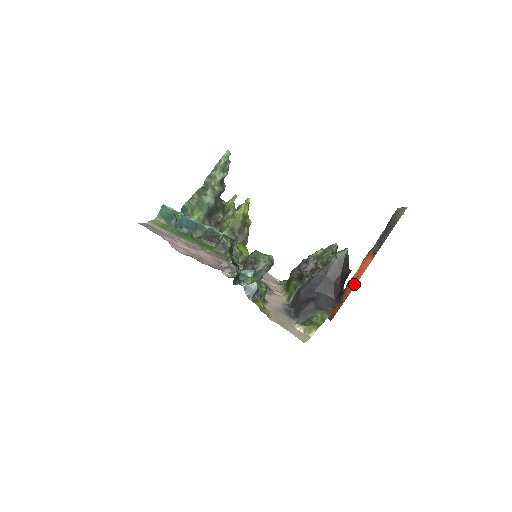
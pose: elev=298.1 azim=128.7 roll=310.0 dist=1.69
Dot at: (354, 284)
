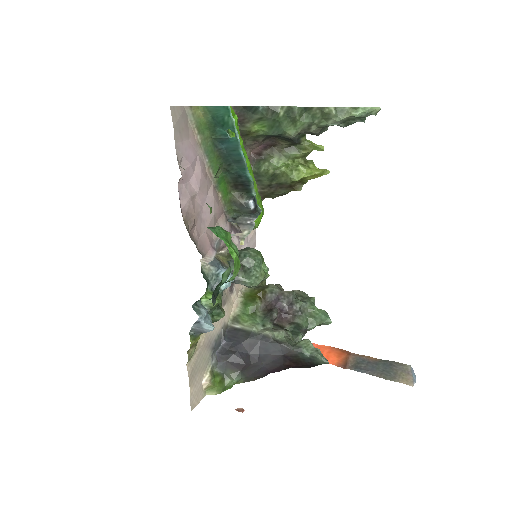
Dot at: occluded
